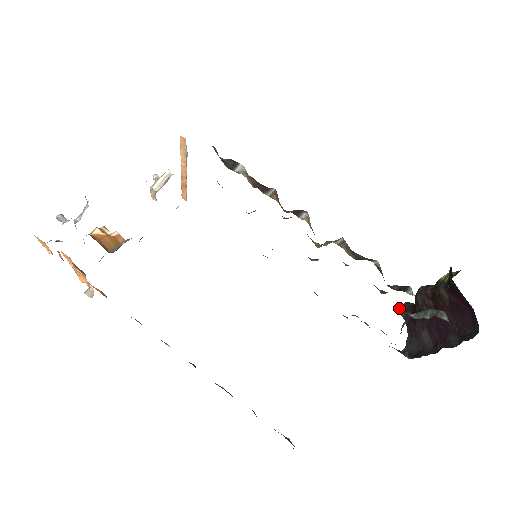
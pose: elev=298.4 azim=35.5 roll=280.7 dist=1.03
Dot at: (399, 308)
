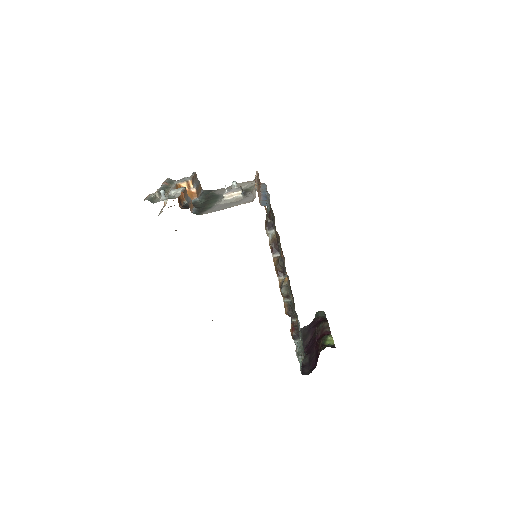
Dot at: (318, 312)
